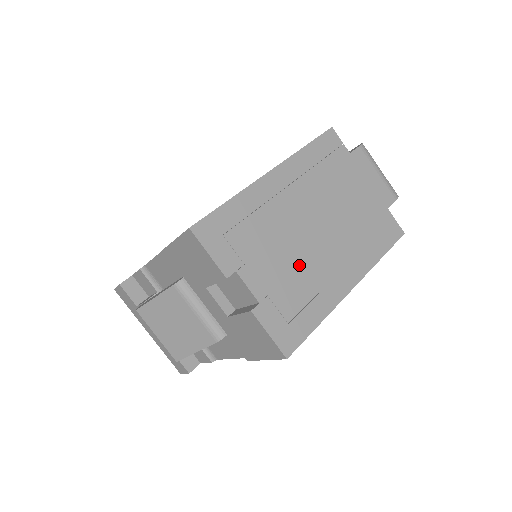
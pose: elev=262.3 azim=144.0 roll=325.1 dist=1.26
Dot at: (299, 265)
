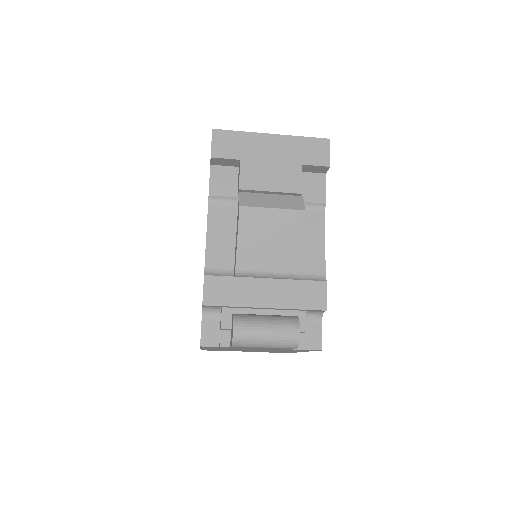
Dot at: occluded
